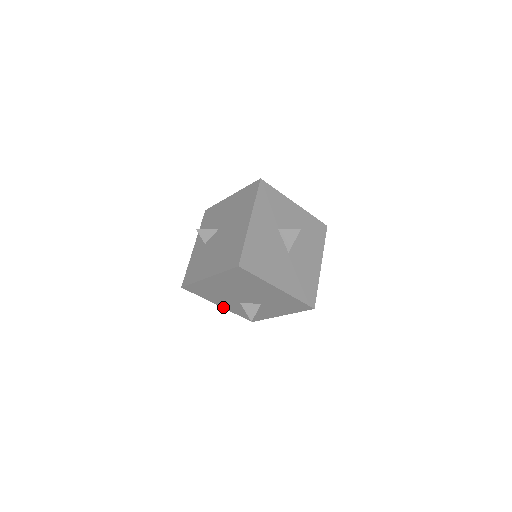
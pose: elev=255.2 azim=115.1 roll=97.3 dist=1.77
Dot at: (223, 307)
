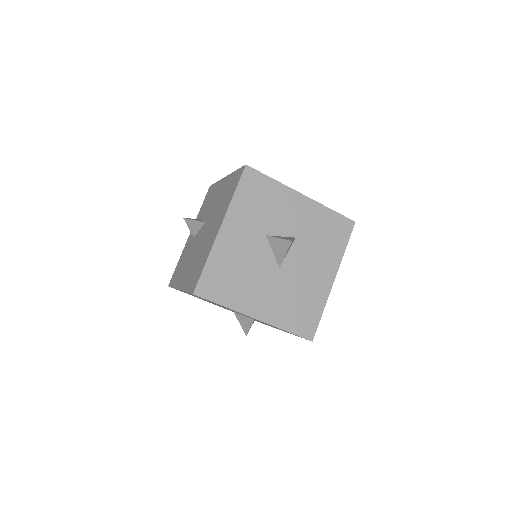
Dot at: occluded
